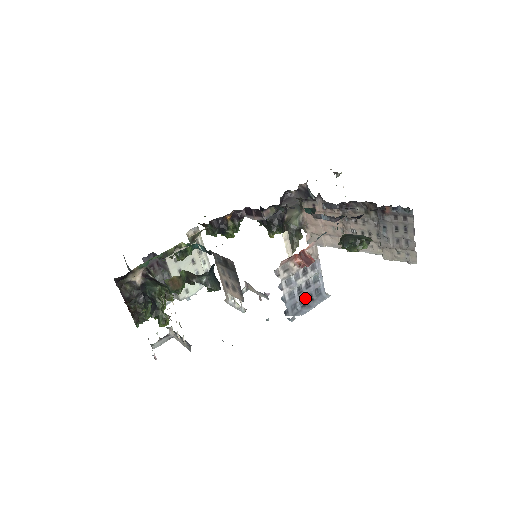
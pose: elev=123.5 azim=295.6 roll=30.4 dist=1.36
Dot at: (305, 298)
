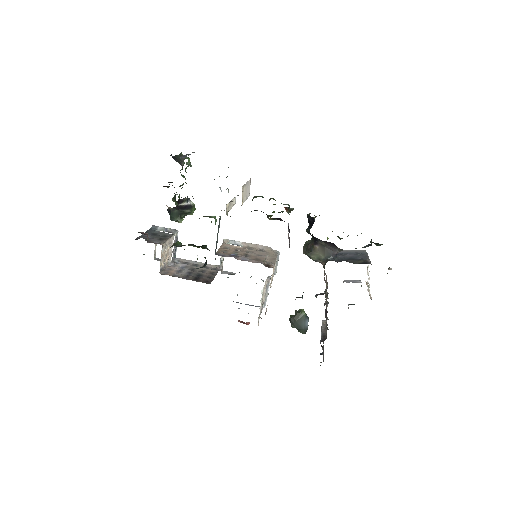
Dot at: occluded
